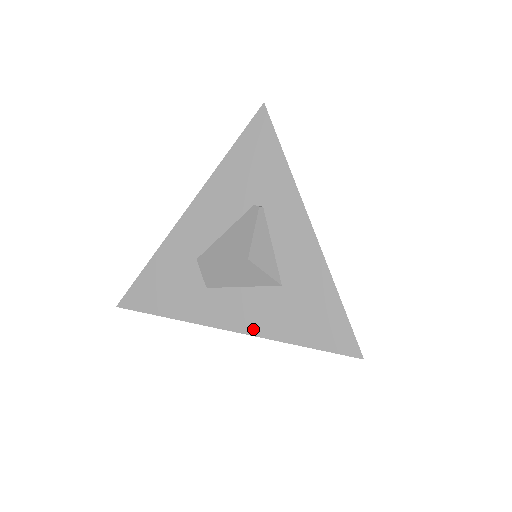
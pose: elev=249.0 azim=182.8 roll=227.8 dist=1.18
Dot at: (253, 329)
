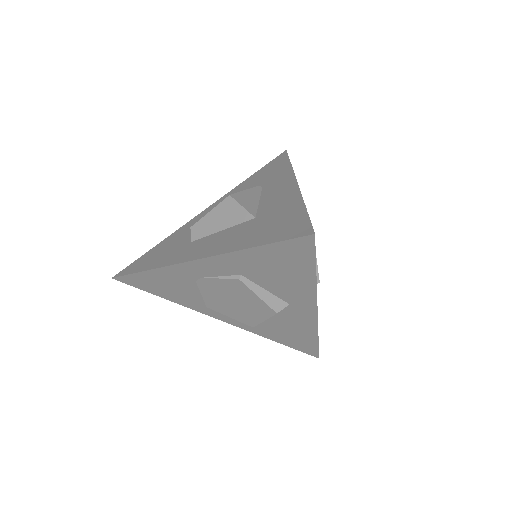
Dot at: (214, 252)
